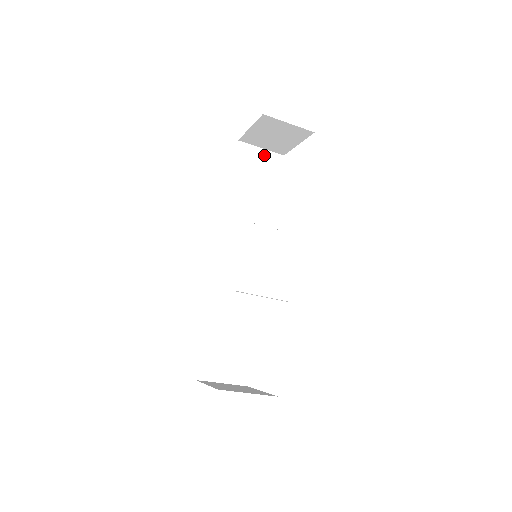
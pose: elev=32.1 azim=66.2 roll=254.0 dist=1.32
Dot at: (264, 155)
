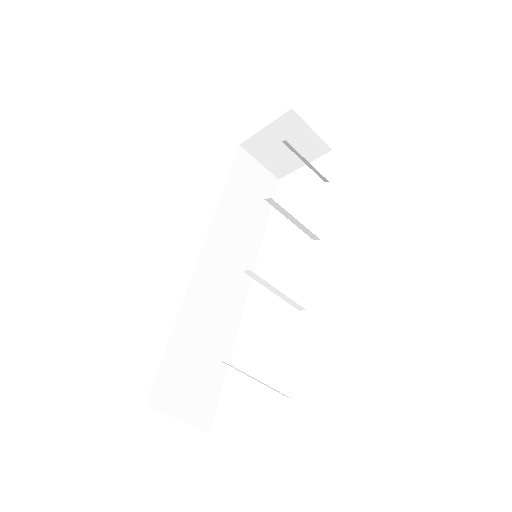
Dot at: (261, 170)
